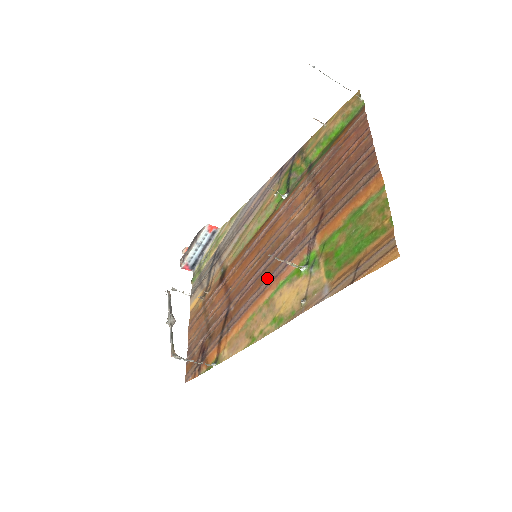
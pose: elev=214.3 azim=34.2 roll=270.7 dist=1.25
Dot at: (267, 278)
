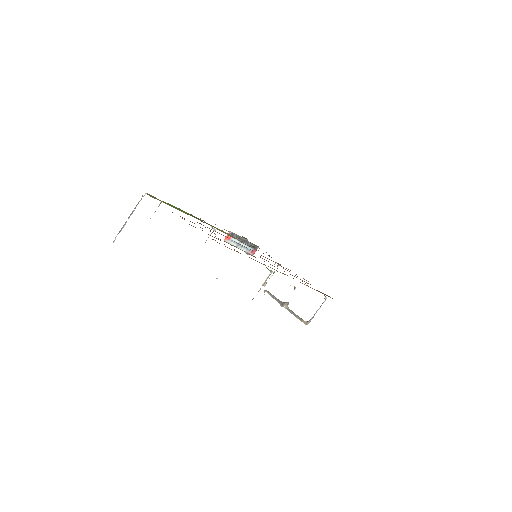
Dot at: occluded
